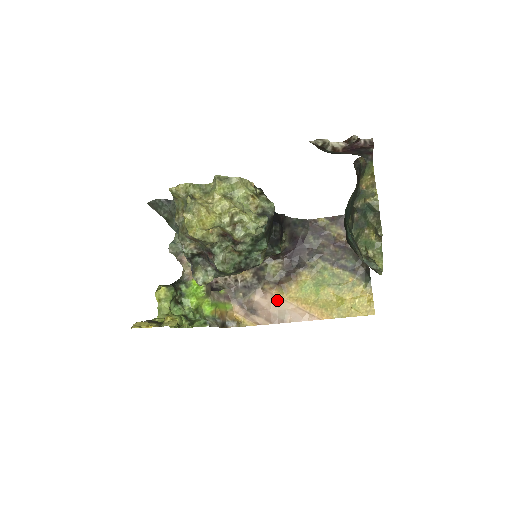
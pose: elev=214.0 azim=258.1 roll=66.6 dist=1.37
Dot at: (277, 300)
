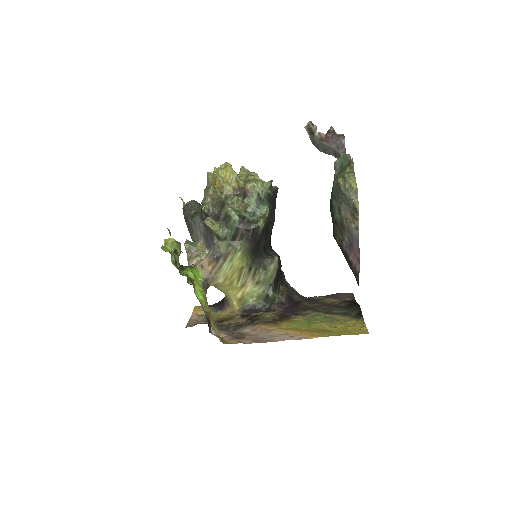
Dot at: (267, 331)
